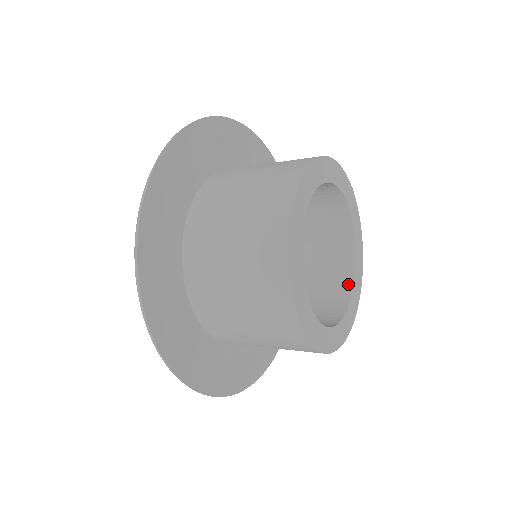
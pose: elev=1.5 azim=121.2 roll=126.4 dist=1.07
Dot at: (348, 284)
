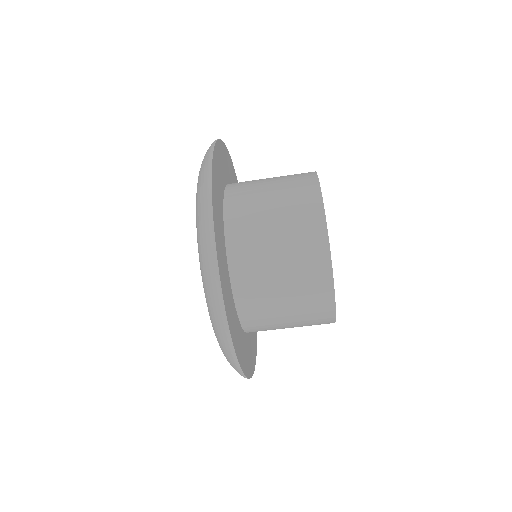
Dot at: occluded
